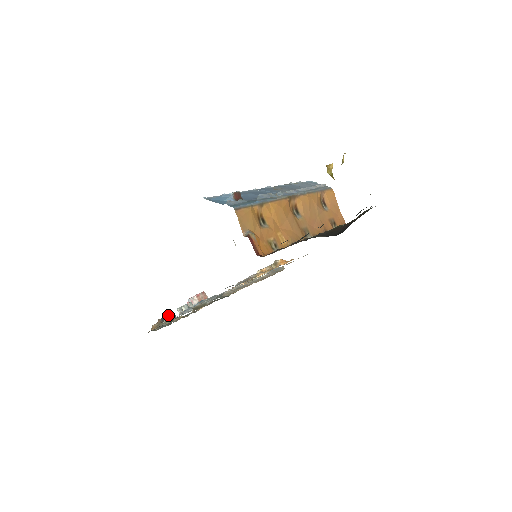
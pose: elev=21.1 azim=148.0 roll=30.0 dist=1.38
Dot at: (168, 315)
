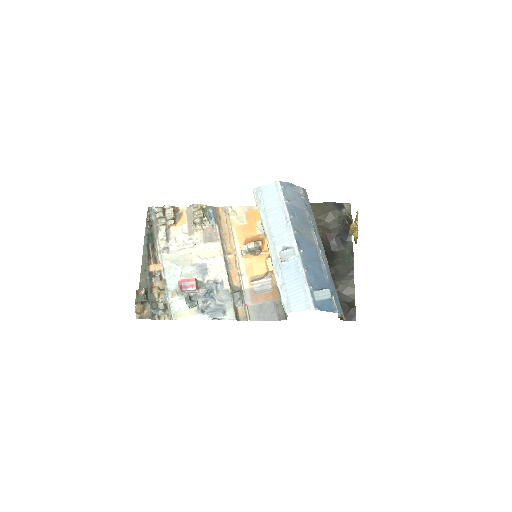
Dot at: (146, 296)
